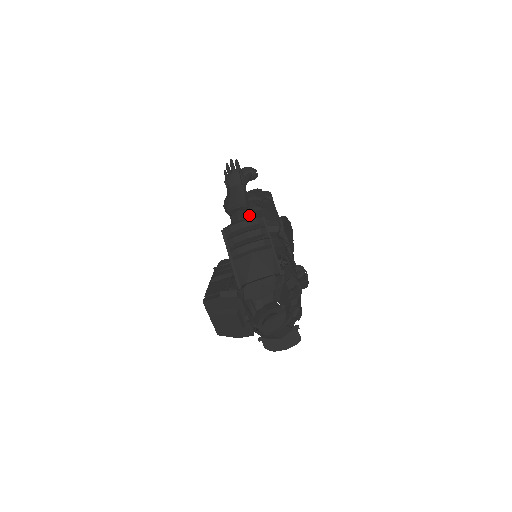
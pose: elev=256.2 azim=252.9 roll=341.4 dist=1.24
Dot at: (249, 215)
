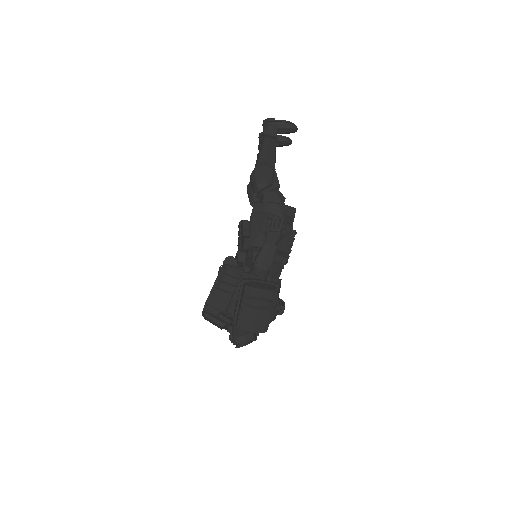
Dot at: (268, 271)
